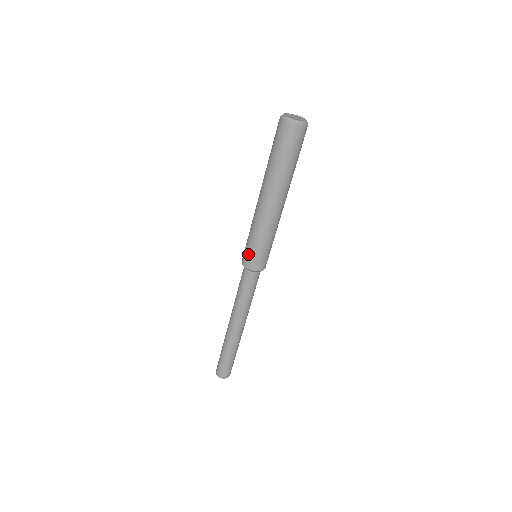
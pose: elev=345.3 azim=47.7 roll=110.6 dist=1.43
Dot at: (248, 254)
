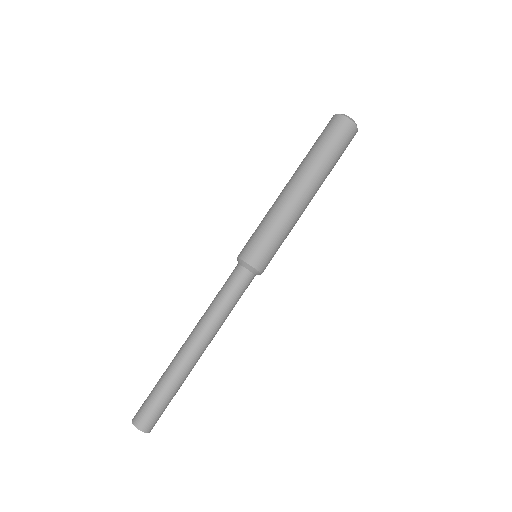
Dot at: (251, 244)
